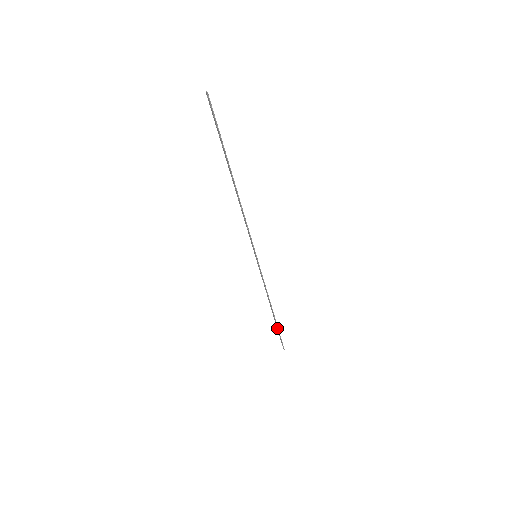
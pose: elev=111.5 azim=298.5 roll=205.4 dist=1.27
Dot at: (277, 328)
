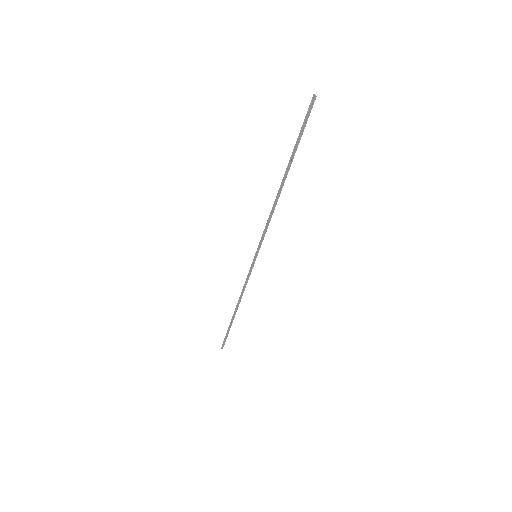
Dot at: (229, 327)
